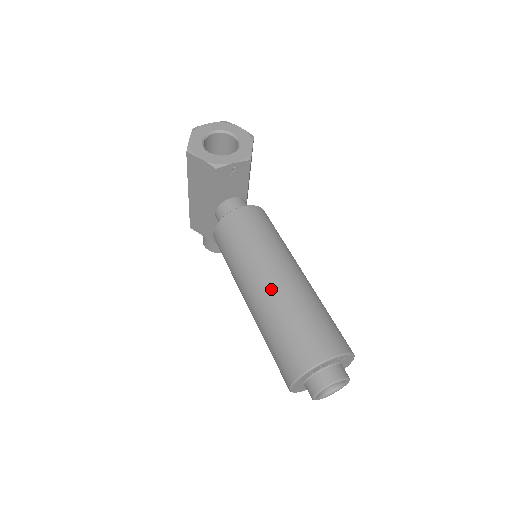
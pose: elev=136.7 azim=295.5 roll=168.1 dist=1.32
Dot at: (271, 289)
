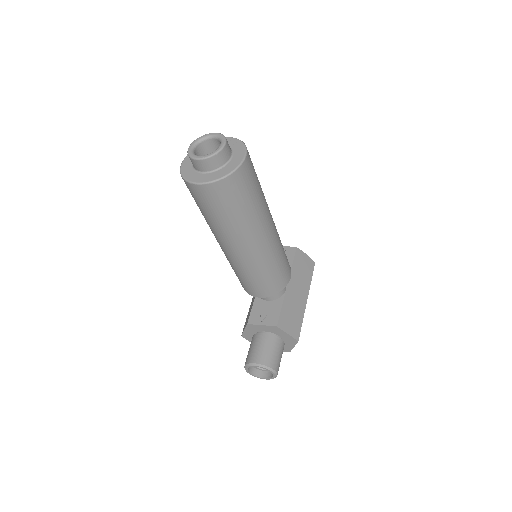
Dot at: occluded
